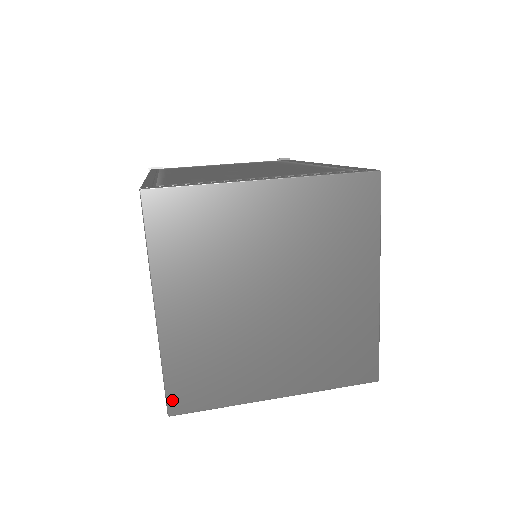
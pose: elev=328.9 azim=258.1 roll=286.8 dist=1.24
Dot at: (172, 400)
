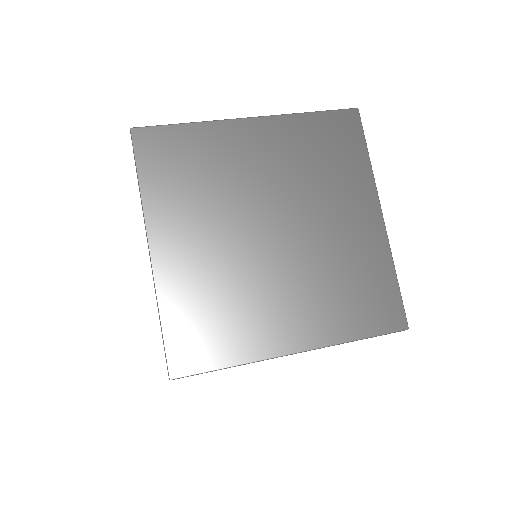
Dot at: (173, 358)
